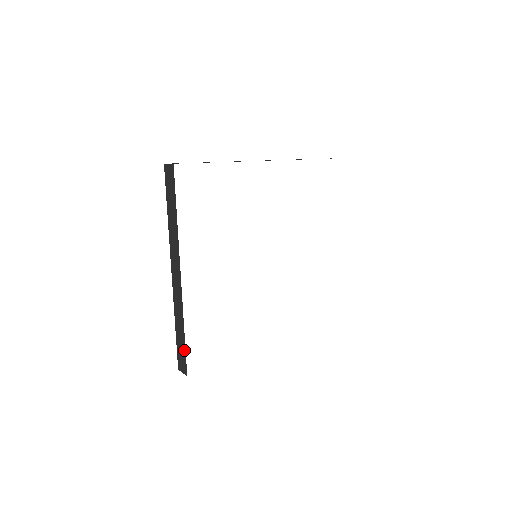
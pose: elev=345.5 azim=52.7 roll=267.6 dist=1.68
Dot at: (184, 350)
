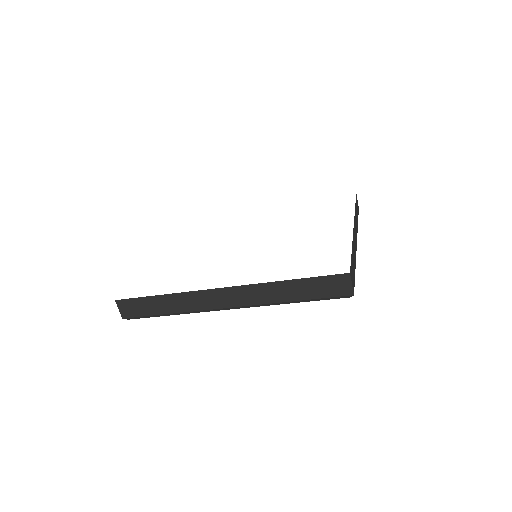
Dot at: occluded
